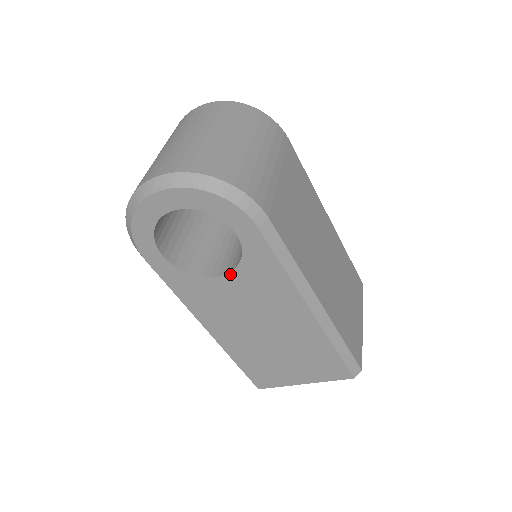
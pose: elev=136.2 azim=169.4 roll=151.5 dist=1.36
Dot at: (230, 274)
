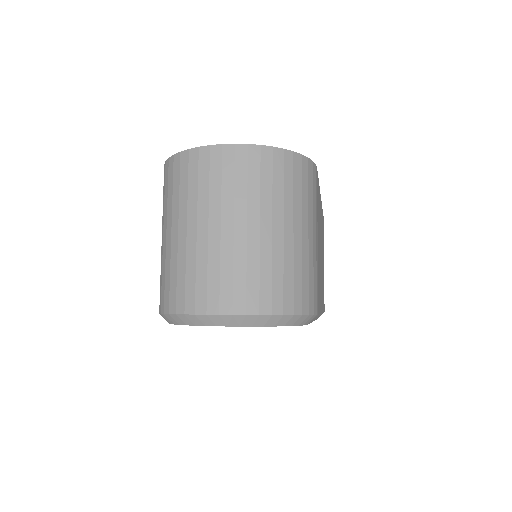
Dot at: occluded
